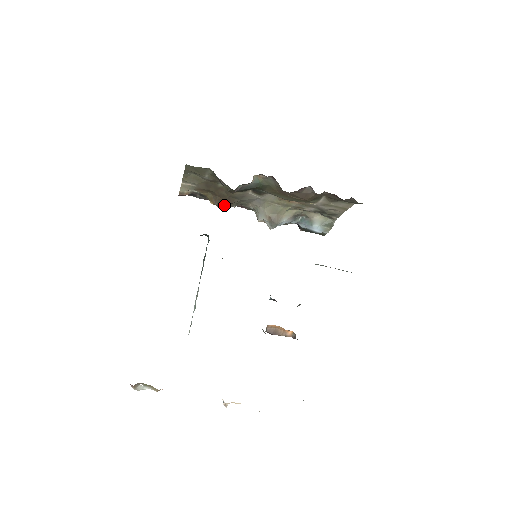
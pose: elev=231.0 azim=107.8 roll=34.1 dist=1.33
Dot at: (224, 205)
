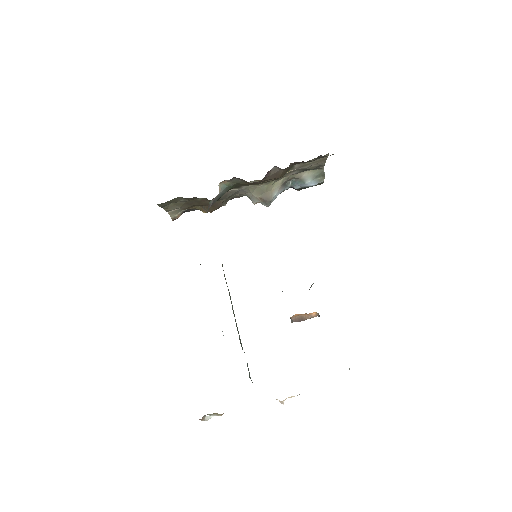
Dot at: (215, 209)
